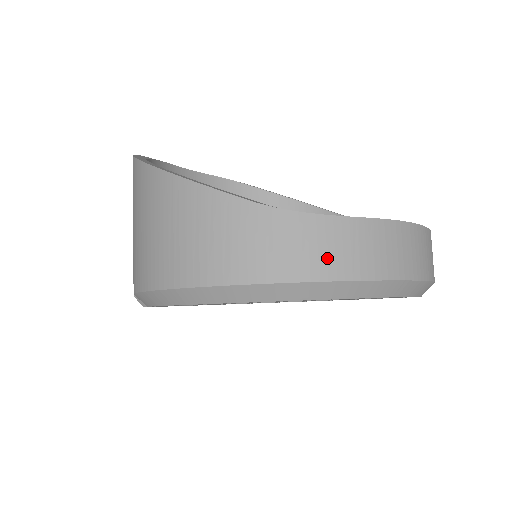
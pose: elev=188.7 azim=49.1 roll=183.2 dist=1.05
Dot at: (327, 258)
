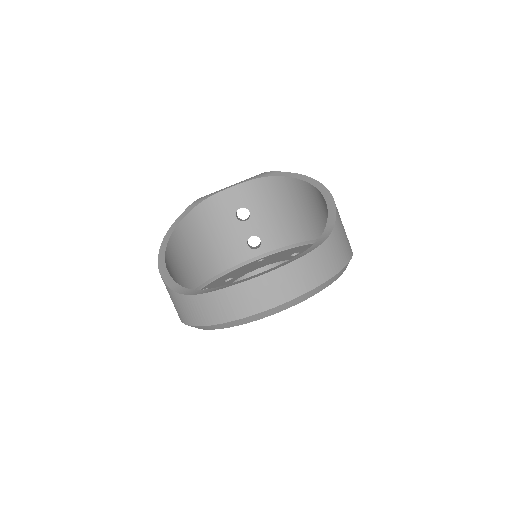
Dot at: (200, 315)
